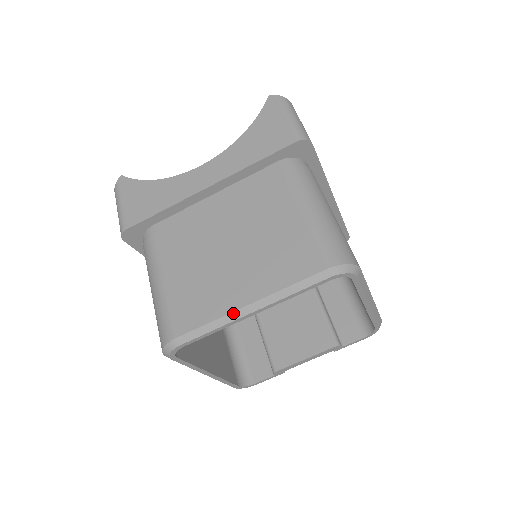
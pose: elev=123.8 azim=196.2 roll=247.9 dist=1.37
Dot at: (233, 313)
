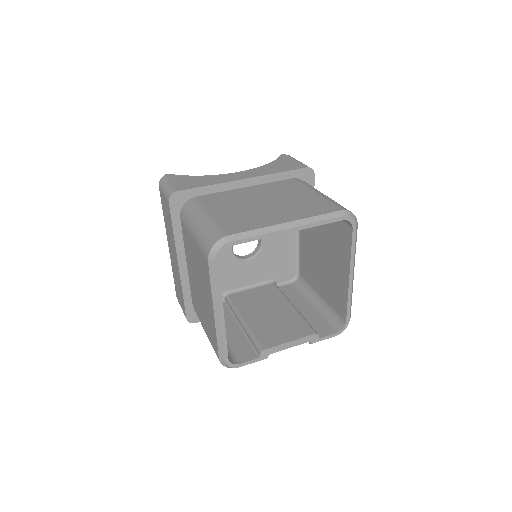
Dot at: (275, 226)
